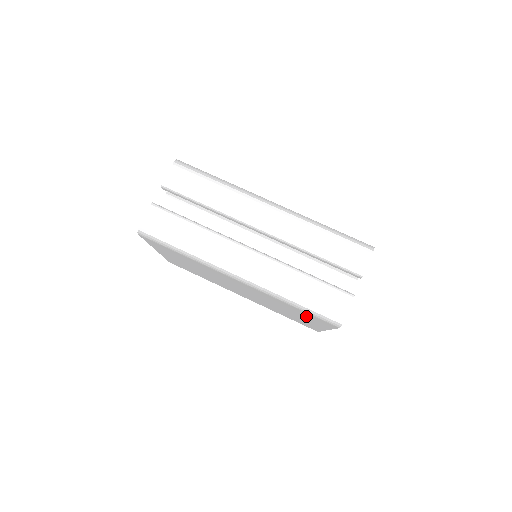
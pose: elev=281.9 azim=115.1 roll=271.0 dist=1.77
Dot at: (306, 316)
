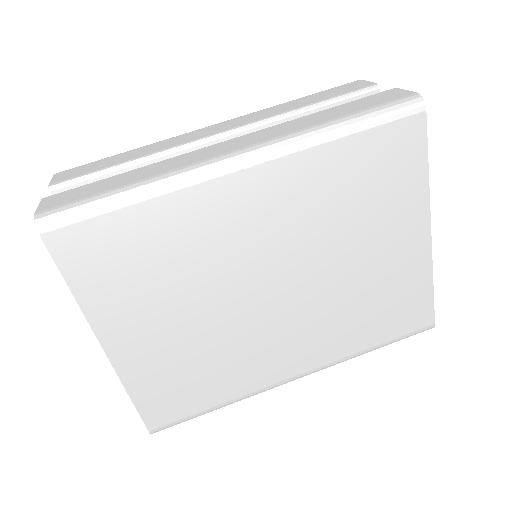
Dot at: (380, 180)
